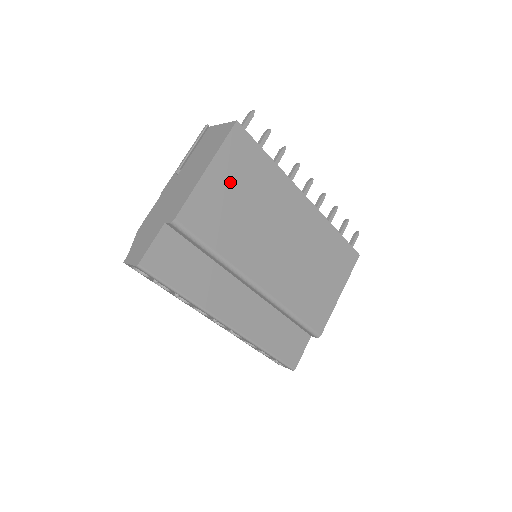
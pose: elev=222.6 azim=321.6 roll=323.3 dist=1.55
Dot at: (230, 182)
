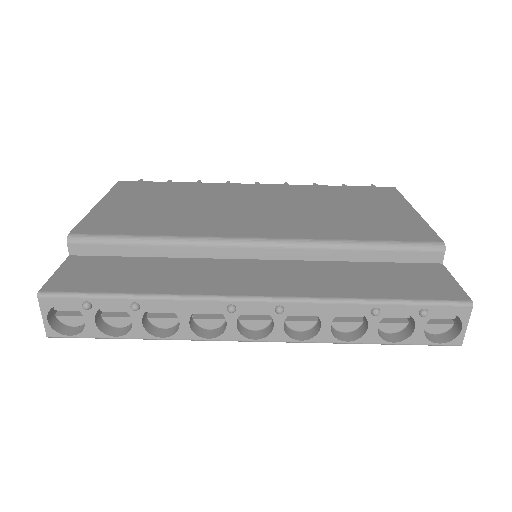
Dot at: (137, 202)
